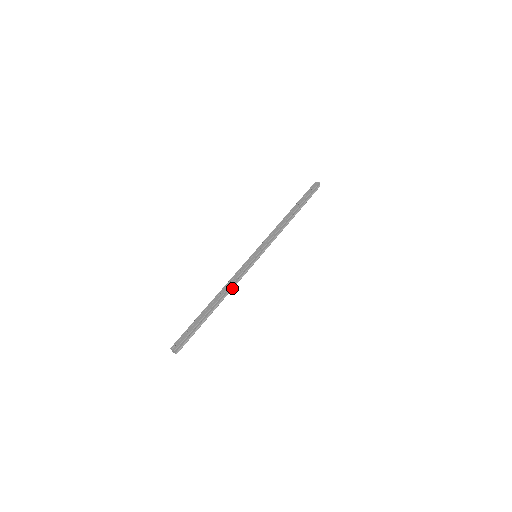
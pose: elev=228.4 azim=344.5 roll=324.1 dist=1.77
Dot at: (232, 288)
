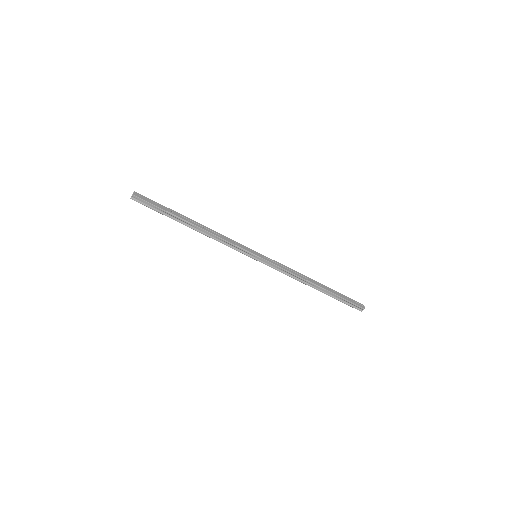
Dot at: (213, 238)
